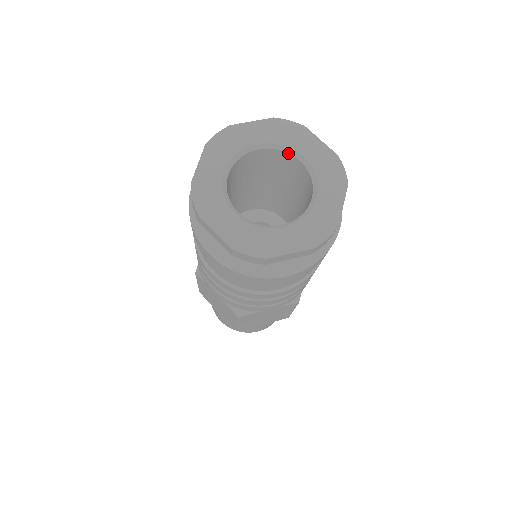
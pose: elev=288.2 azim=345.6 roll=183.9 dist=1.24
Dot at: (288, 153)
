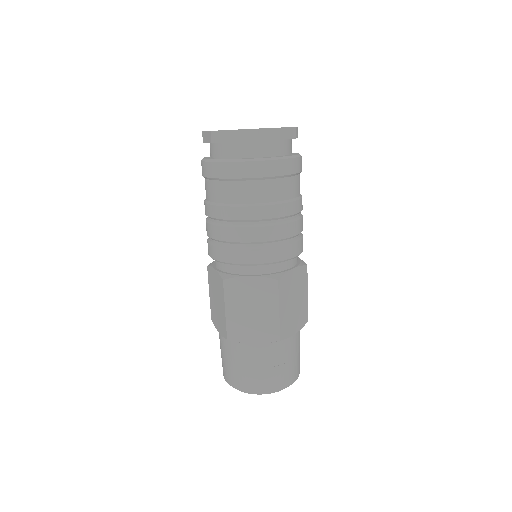
Dot at: occluded
